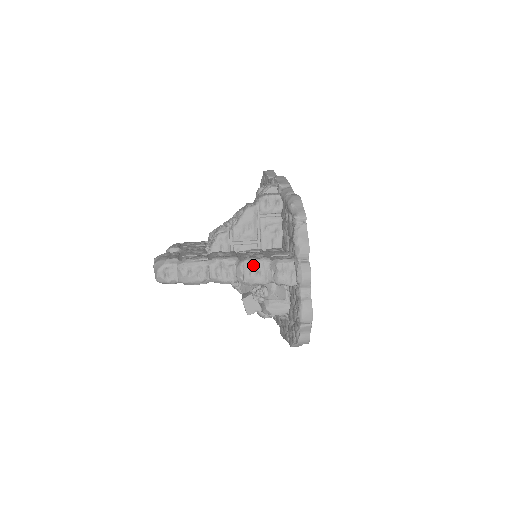
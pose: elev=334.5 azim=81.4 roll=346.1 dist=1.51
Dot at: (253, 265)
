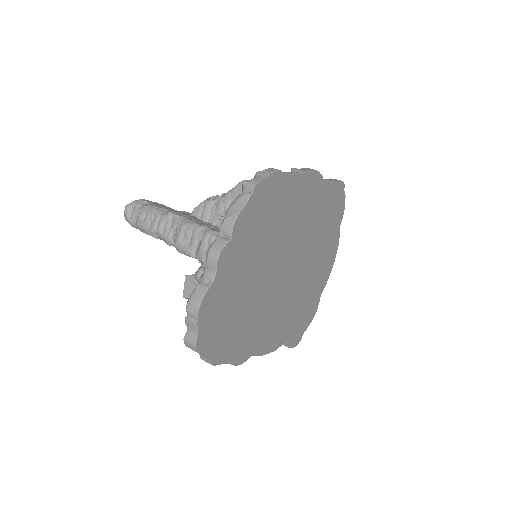
Dot at: (188, 227)
